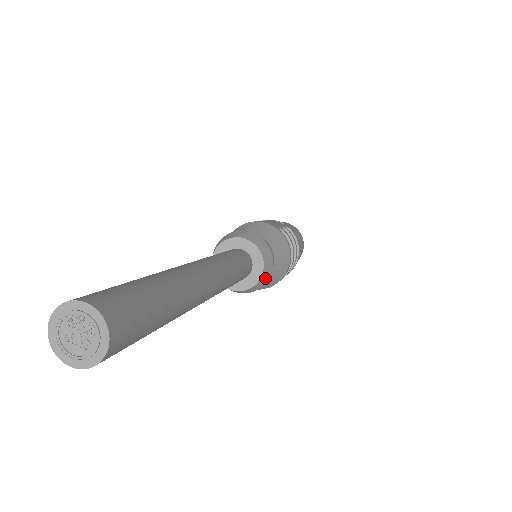
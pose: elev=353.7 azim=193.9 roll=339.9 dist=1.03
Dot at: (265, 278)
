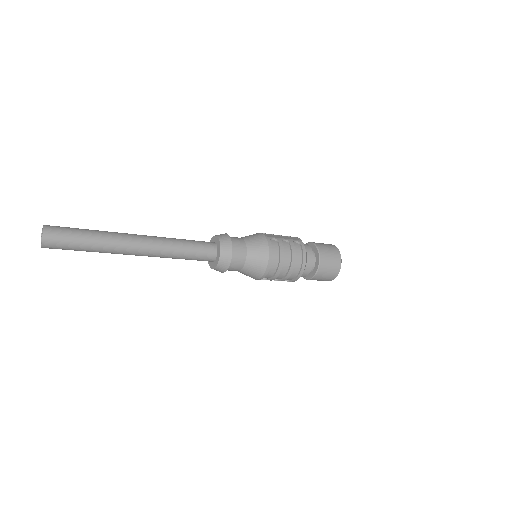
Dot at: (225, 262)
